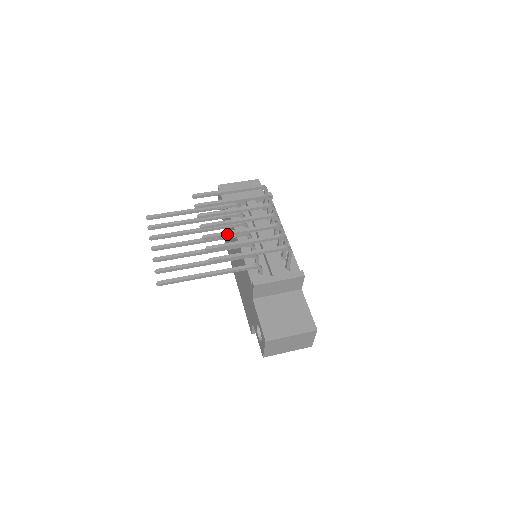
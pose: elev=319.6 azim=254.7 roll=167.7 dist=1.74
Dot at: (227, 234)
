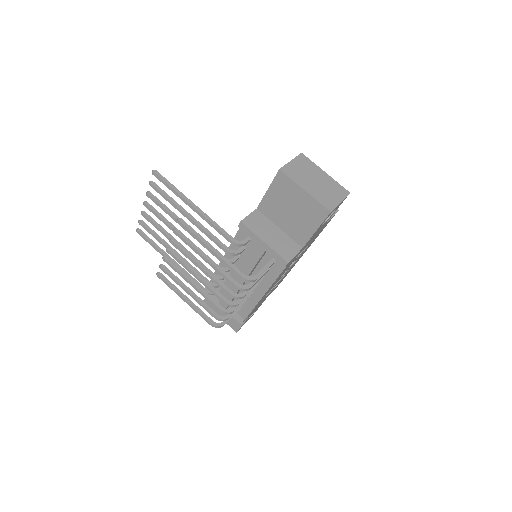
Dot at: (180, 275)
